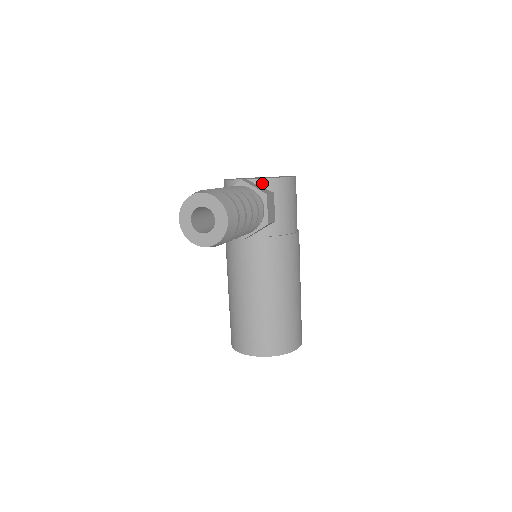
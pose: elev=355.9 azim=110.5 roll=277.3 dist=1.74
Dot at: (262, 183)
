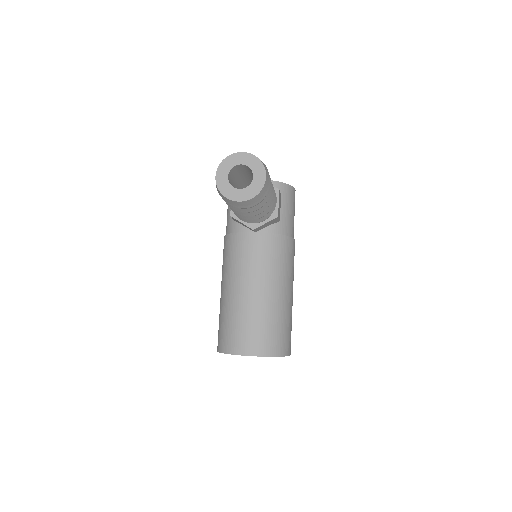
Dot at: occluded
